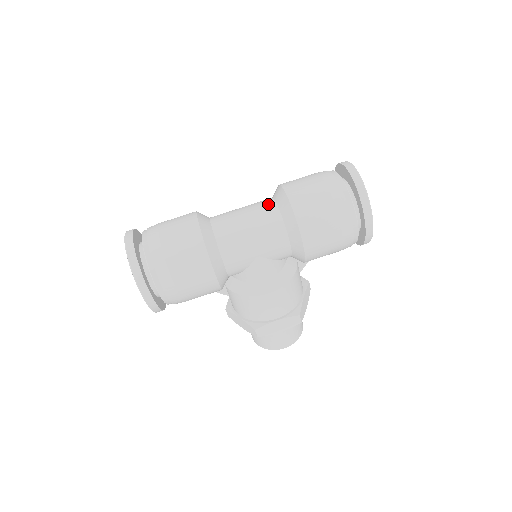
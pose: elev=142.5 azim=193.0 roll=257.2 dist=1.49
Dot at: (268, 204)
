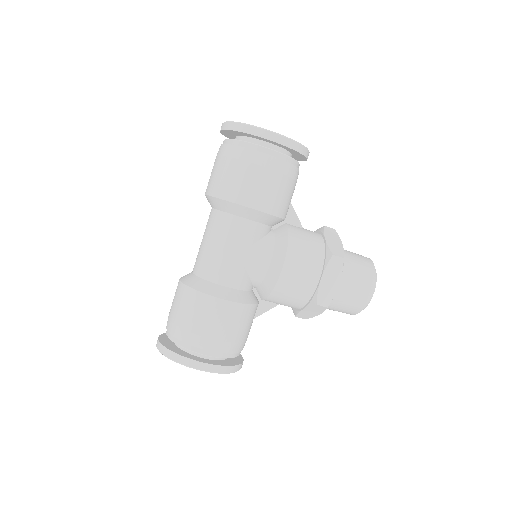
Dot at: (209, 216)
